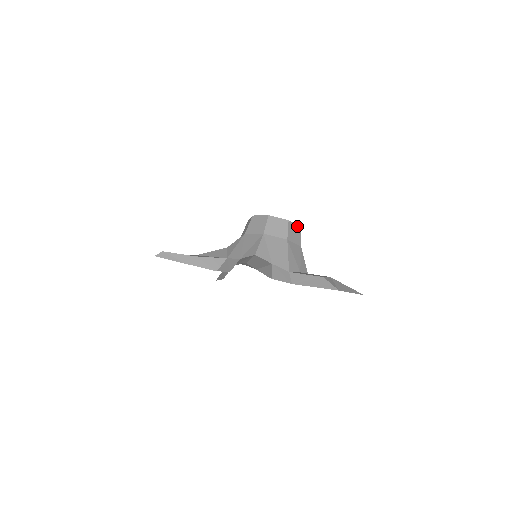
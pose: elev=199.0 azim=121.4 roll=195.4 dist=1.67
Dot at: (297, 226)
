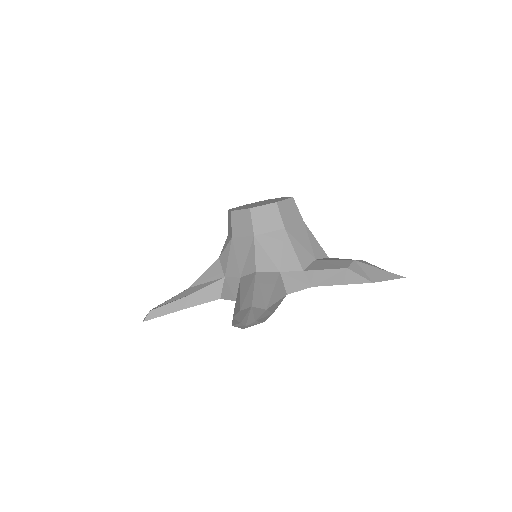
Dot at: (289, 200)
